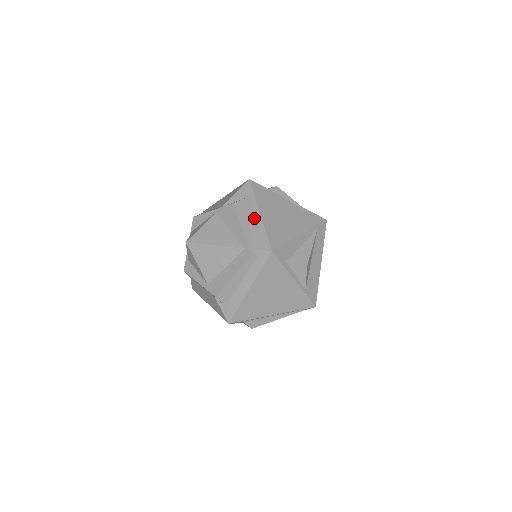
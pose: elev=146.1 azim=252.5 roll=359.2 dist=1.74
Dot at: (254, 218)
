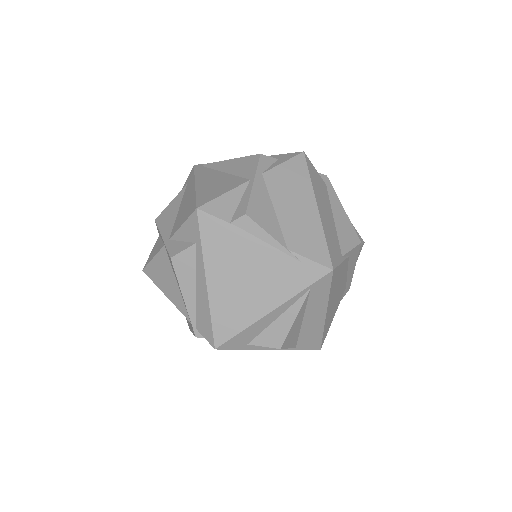
Dot at: (200, 285)
